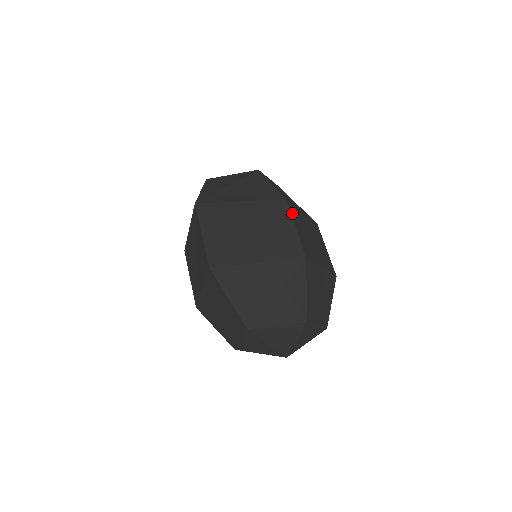
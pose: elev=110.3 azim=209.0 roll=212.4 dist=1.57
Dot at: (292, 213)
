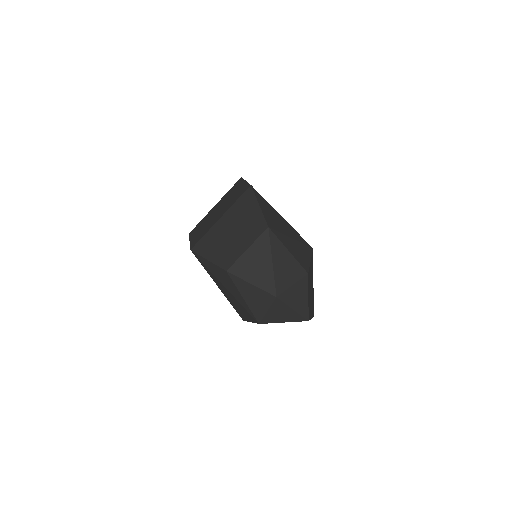
Dot at: occluded
